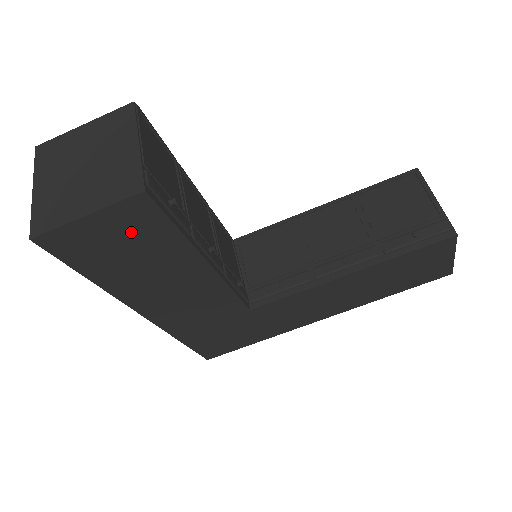
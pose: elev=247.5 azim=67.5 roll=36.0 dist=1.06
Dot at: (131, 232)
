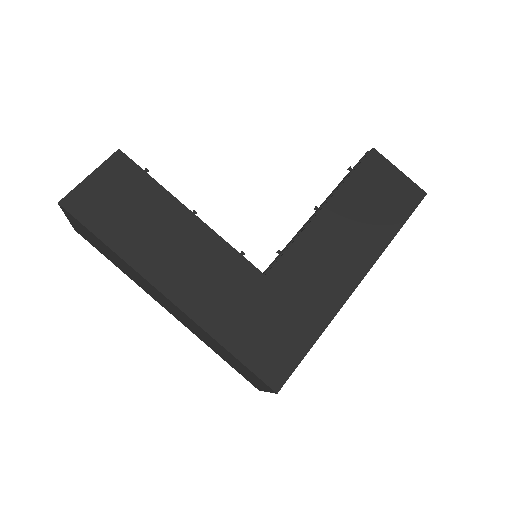
Dot at: (121, 186)
